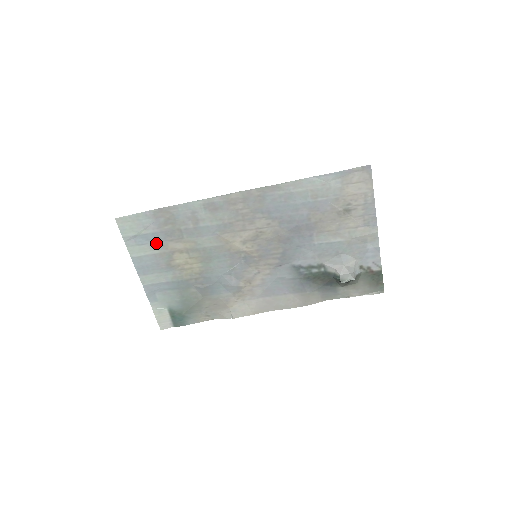
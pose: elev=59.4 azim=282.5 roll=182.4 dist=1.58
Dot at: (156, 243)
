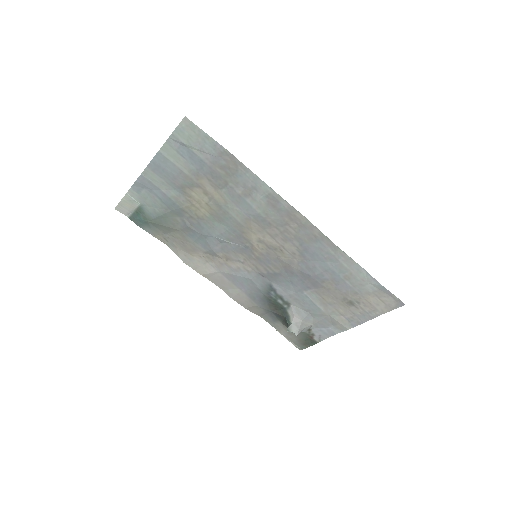
Dot at: (194, 167)
